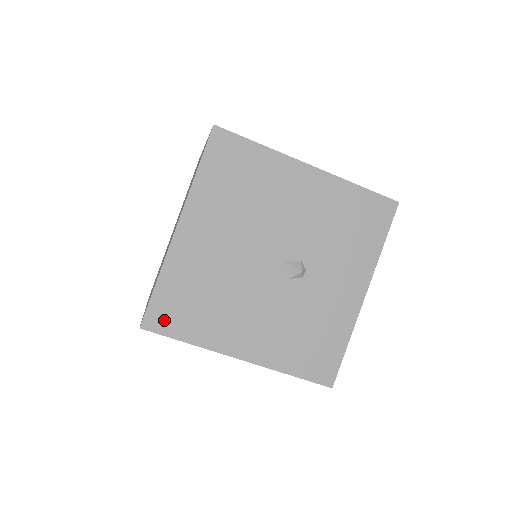
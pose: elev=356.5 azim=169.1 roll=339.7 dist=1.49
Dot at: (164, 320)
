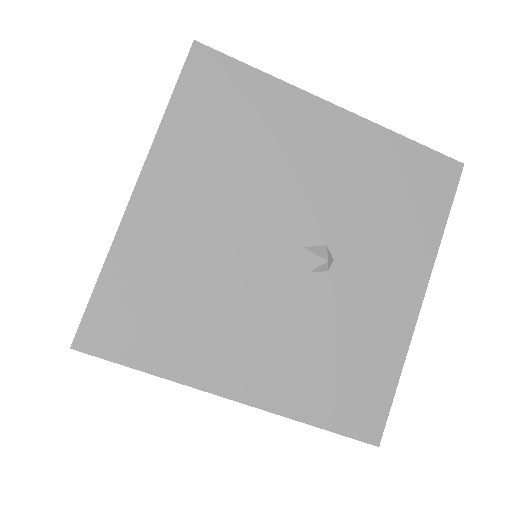
Dot at: (111, 335)
